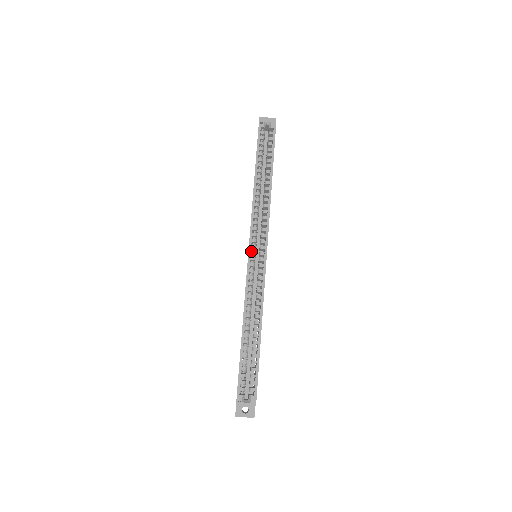
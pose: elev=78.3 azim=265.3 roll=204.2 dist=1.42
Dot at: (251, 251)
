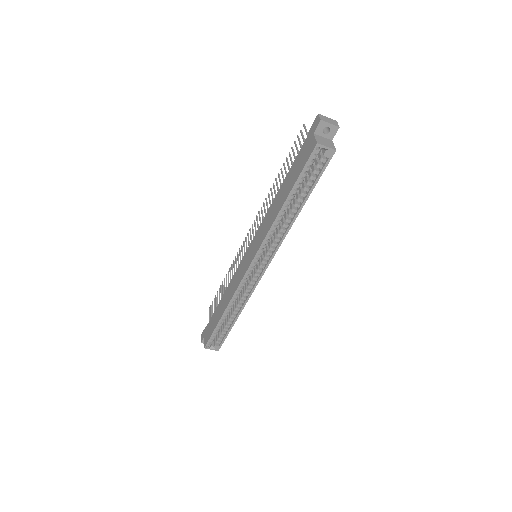
Dot at: (253, 263)
